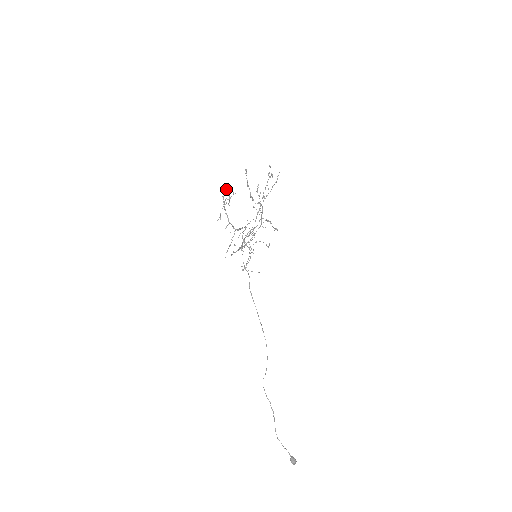
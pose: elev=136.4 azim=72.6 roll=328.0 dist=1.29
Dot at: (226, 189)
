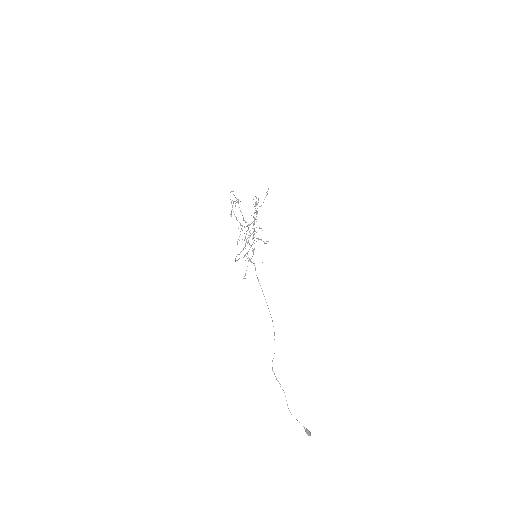
Dot at: occluded
